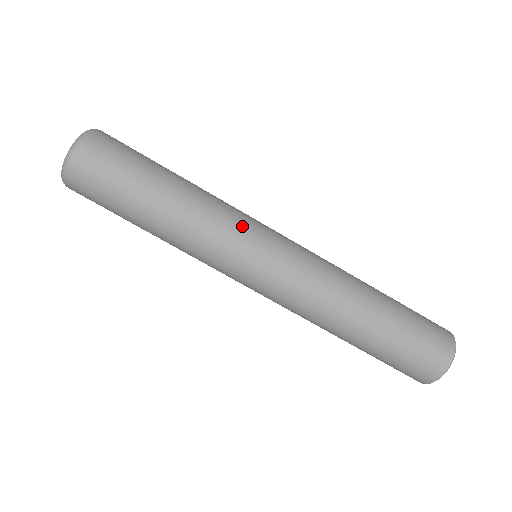
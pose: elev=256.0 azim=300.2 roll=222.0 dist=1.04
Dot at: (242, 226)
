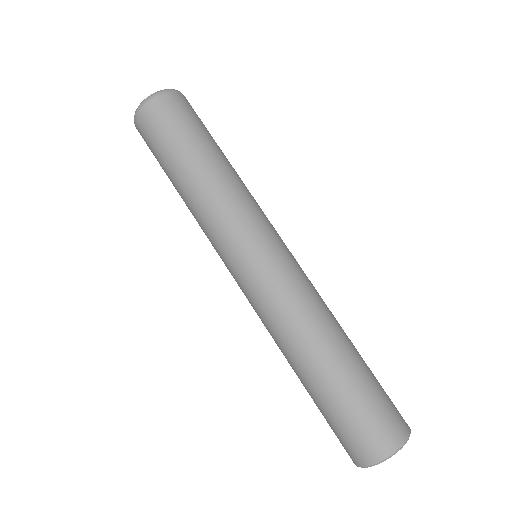
Dot at: (247, 222)
